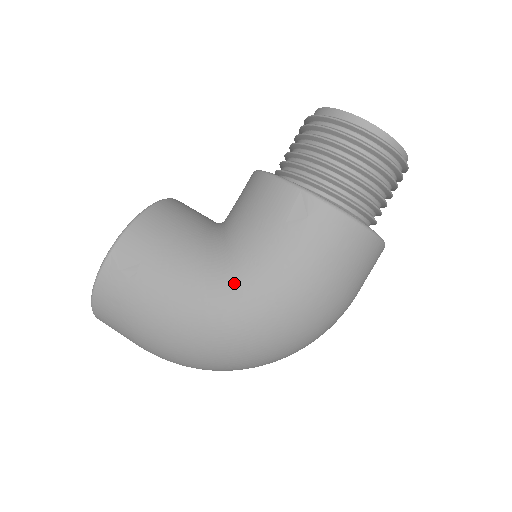
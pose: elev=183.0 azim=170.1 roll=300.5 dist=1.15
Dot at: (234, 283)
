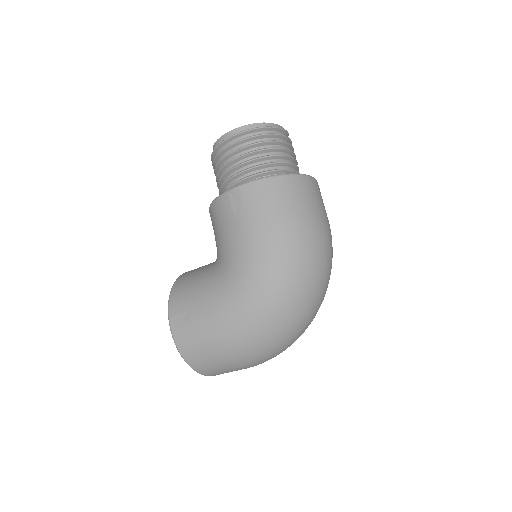
Dot at: (239, 271)
